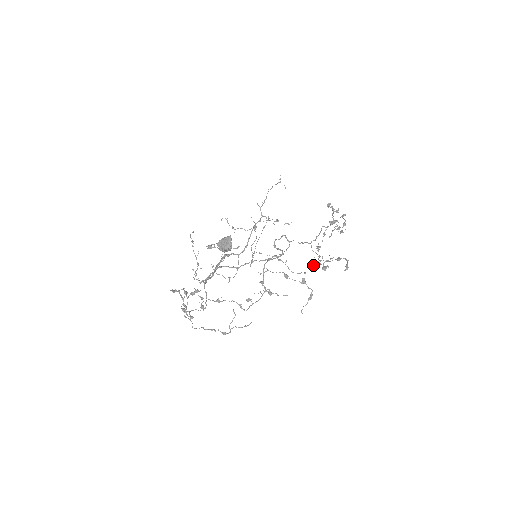
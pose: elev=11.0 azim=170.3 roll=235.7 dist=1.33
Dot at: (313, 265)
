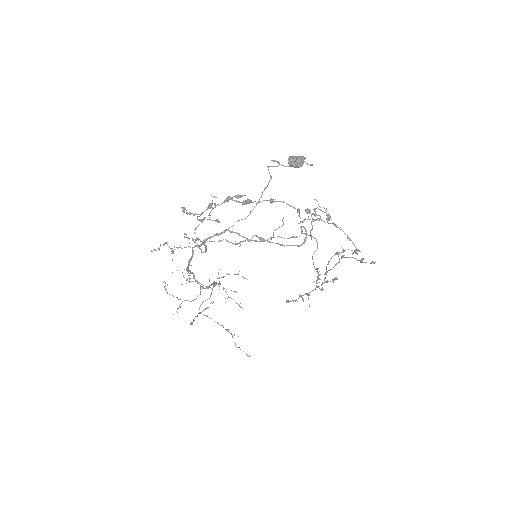
Dot at: occluded
